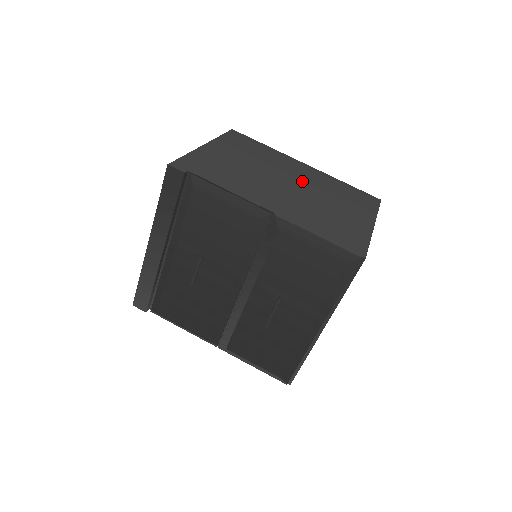
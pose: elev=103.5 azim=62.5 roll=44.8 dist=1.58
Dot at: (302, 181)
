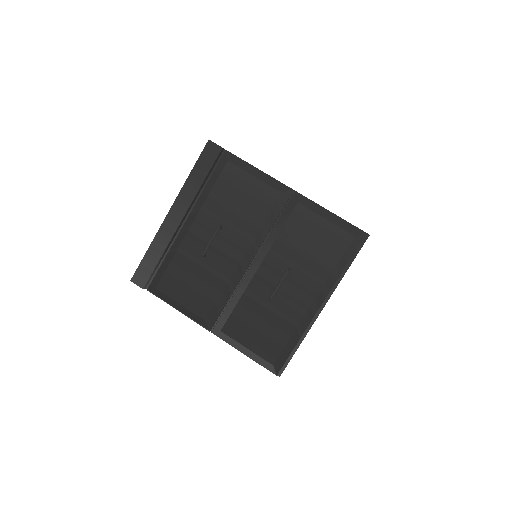
Dot at: occluded
